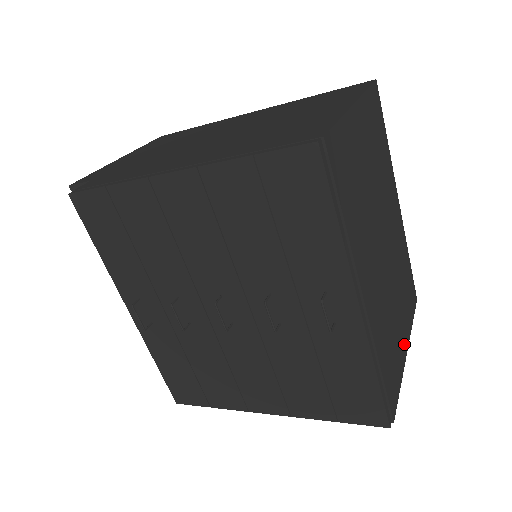
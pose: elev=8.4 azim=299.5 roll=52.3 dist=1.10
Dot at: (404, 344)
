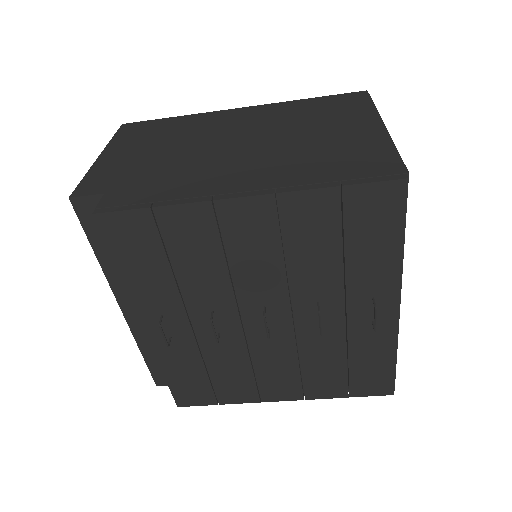
Dot at: occluded
